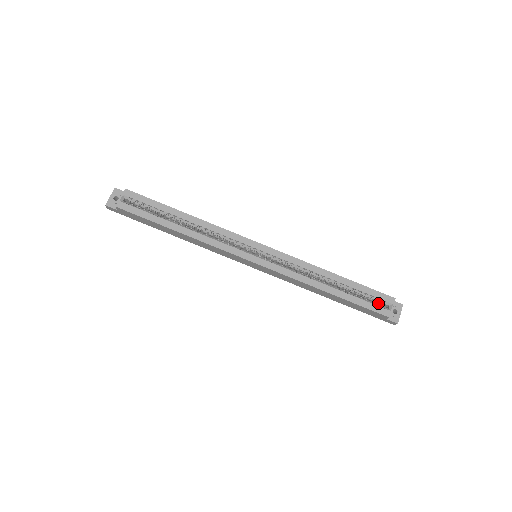
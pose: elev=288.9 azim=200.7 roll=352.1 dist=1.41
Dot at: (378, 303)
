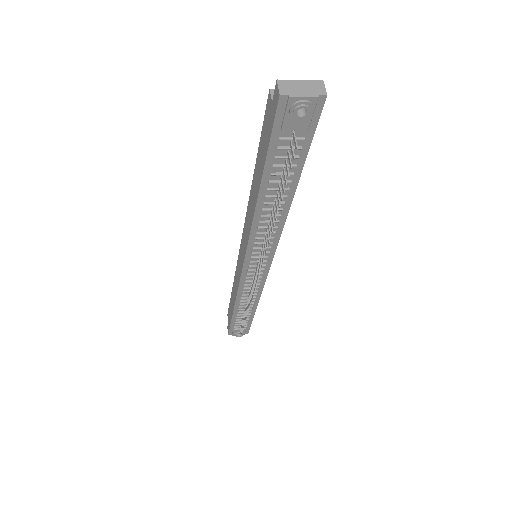
Dot at: occluded
